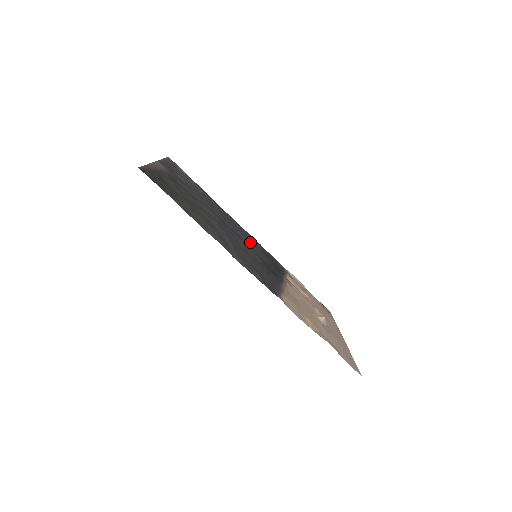
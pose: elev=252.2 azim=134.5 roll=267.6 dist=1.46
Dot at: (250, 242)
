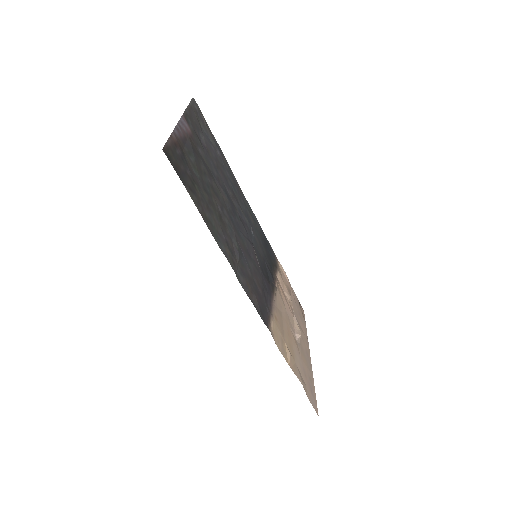
Dot at: (253, 230)
